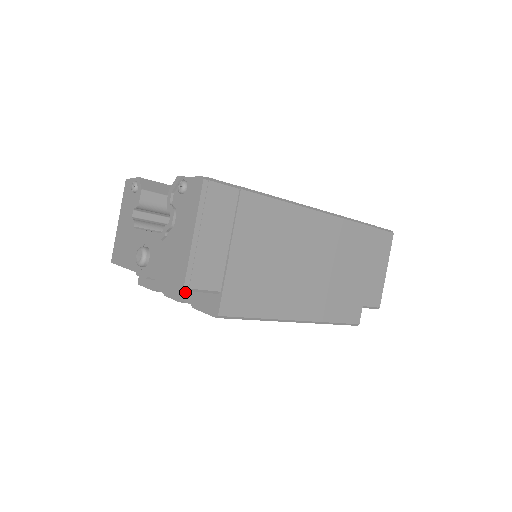
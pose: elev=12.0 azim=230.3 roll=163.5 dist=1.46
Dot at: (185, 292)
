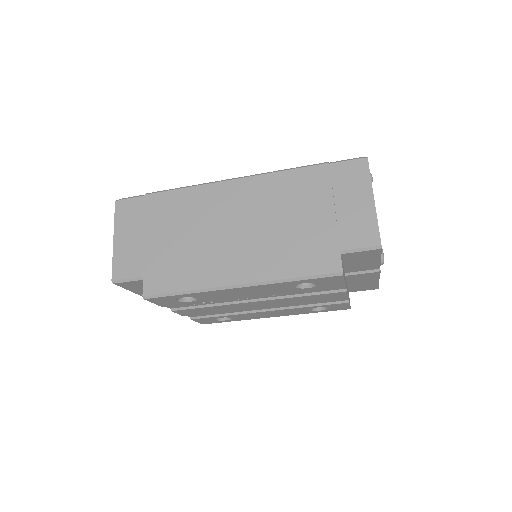
Dot at: occluded
